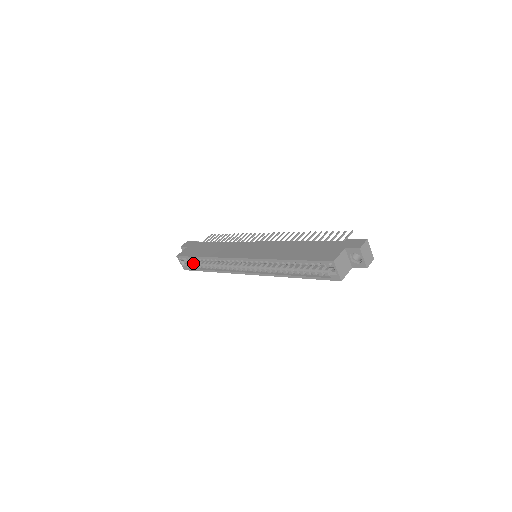
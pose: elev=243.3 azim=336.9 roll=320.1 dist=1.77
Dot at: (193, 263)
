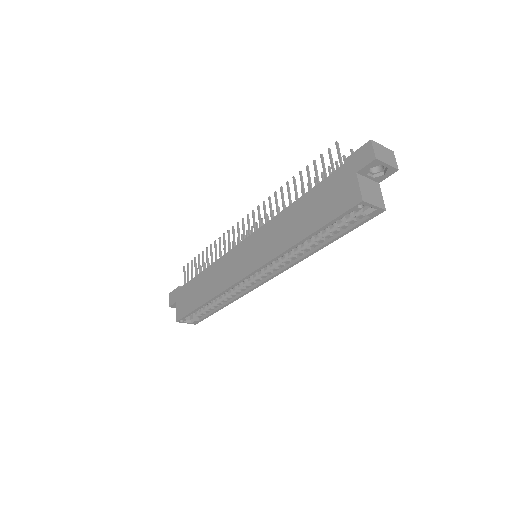
Dot at: (198, 313)
